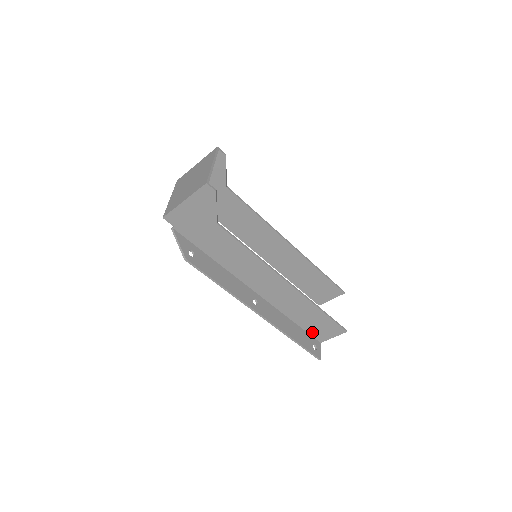
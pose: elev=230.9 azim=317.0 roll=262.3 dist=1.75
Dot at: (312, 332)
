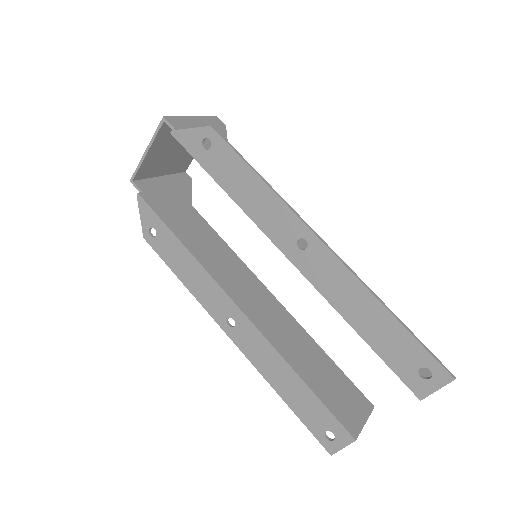
Dot at: occluded
